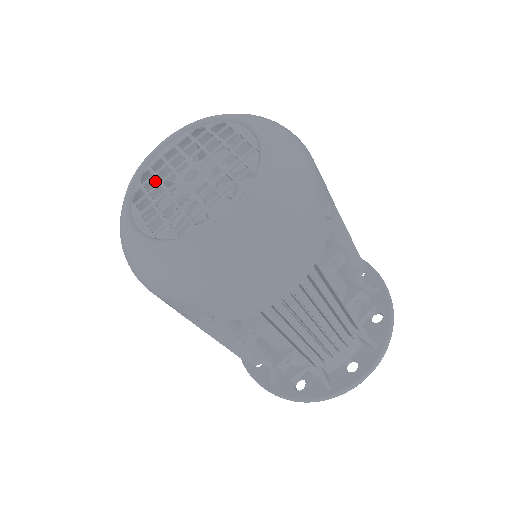
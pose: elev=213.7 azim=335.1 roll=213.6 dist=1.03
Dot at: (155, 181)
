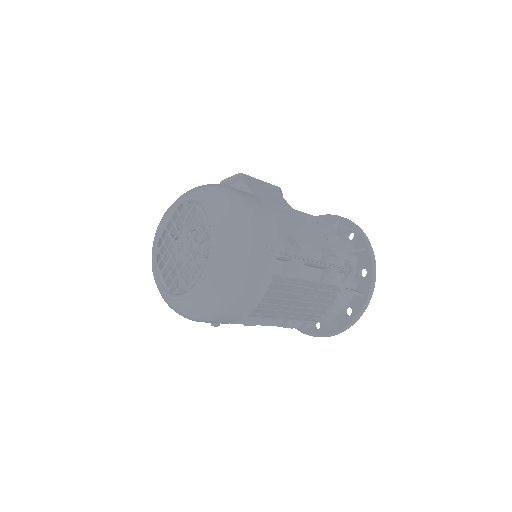
Dot at: occluded
